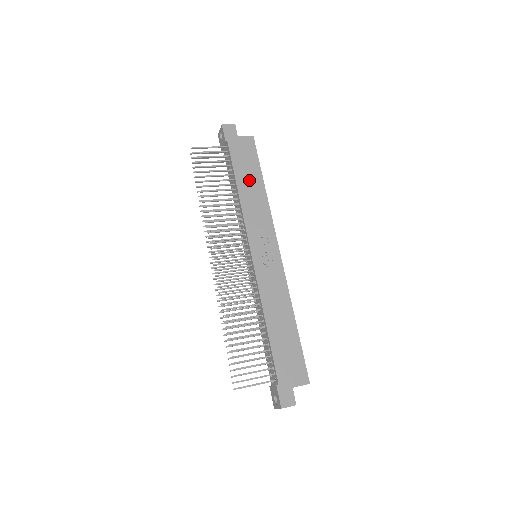
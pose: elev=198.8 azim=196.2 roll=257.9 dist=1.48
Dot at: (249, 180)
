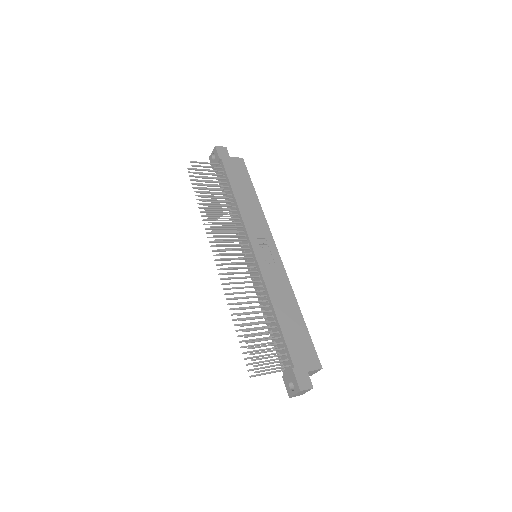
Dot at: (244, 191)
